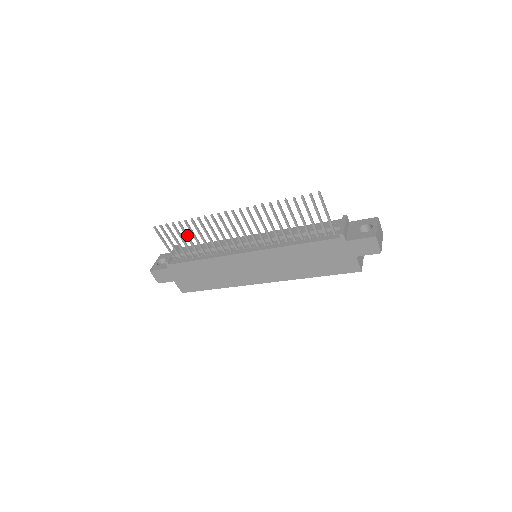
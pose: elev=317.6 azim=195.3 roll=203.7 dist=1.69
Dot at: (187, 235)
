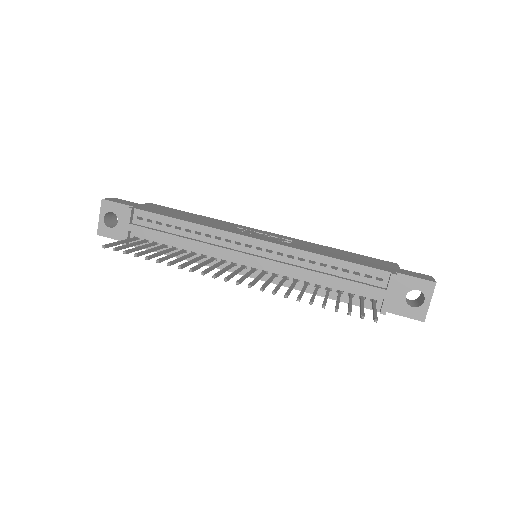
Dot at: (158, 255)
